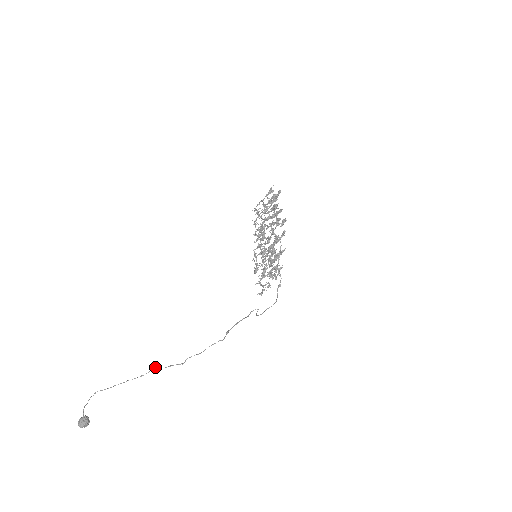
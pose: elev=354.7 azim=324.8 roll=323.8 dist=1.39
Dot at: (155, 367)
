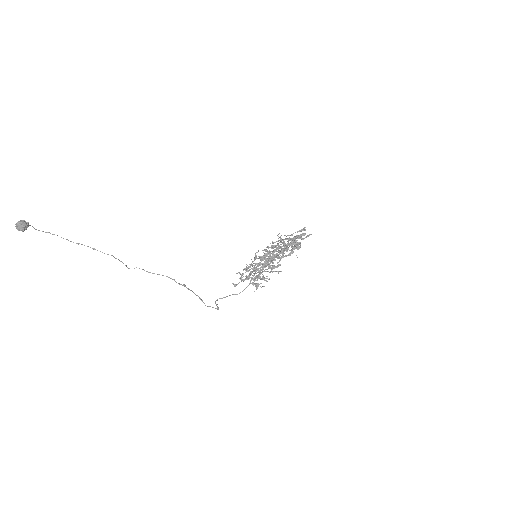
Dot at: occluded
